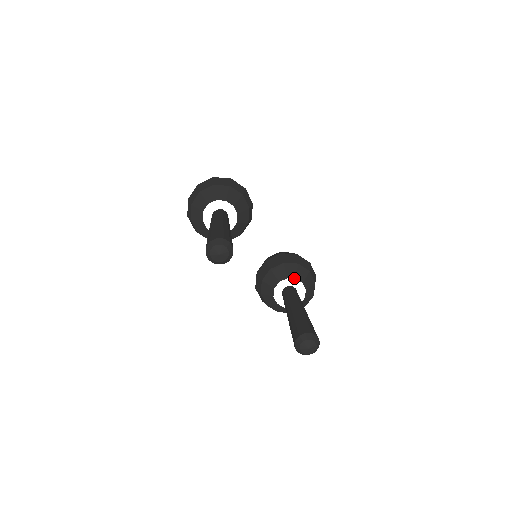
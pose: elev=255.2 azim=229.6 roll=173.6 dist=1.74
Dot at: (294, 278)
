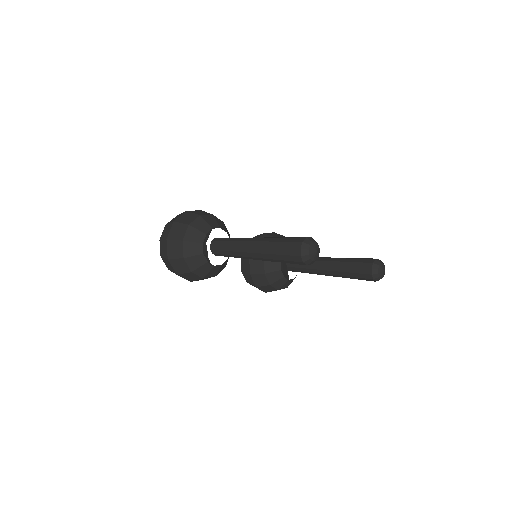
Dot at: occluded
